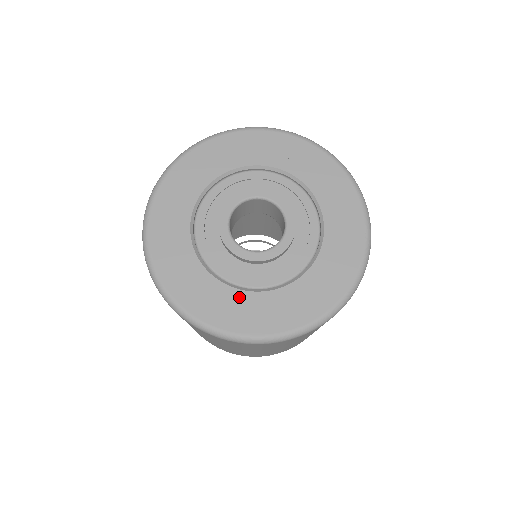
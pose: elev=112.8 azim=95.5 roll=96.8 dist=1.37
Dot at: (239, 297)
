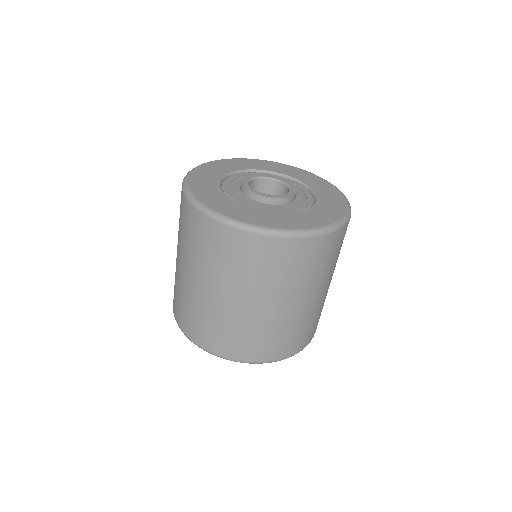
Dot at: (284, 215)
